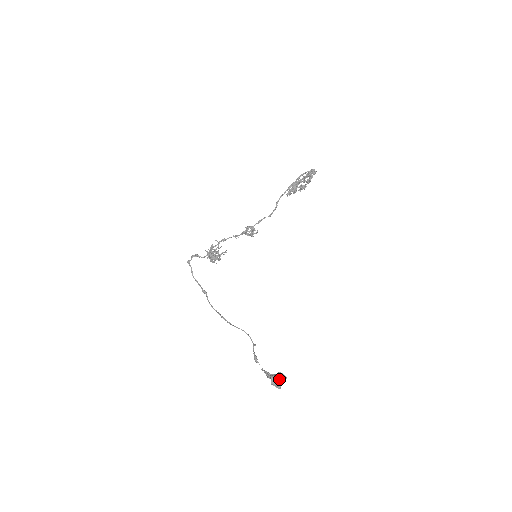
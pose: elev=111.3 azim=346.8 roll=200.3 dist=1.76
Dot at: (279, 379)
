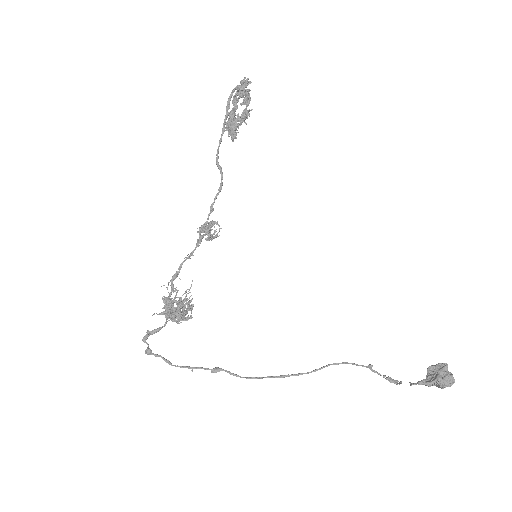
Dot at: (445, 373)
